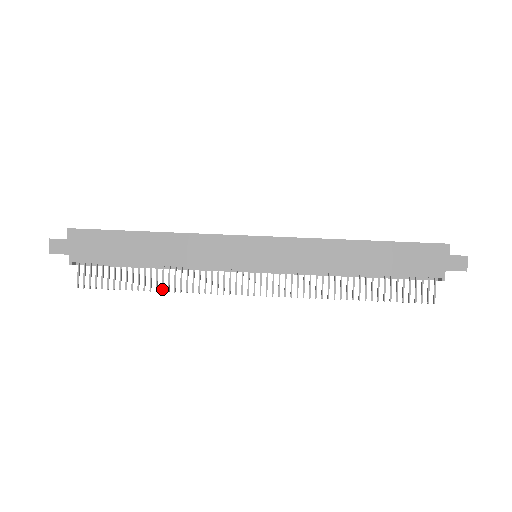
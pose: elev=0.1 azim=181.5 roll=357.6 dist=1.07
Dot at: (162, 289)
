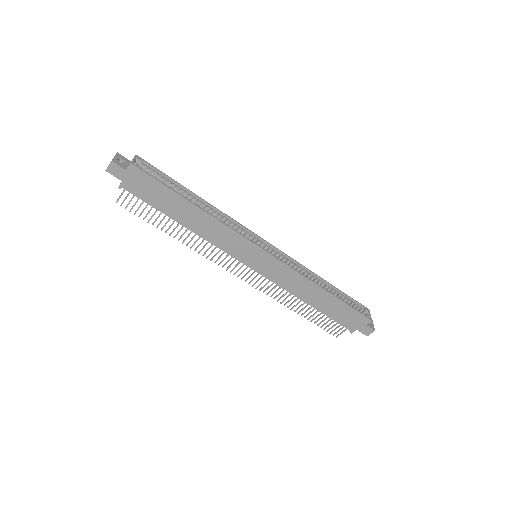
Dot at: (179, 239)
